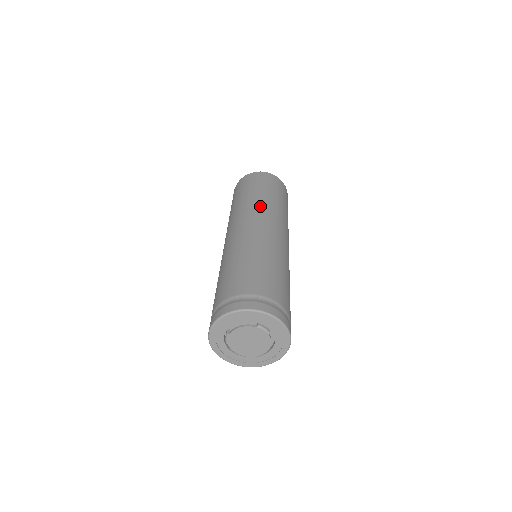
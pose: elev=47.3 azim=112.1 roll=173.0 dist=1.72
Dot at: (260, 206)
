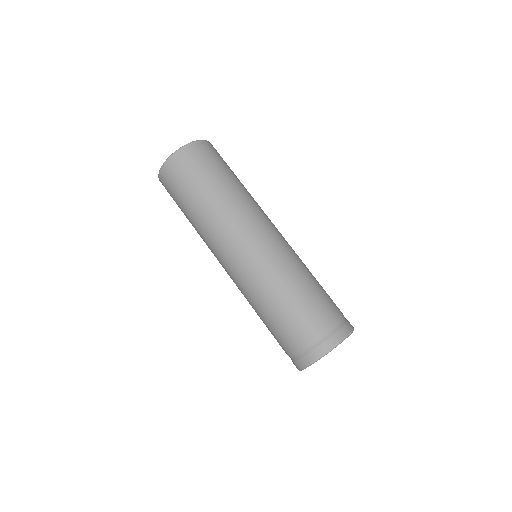
Dot at: (210, 231)
